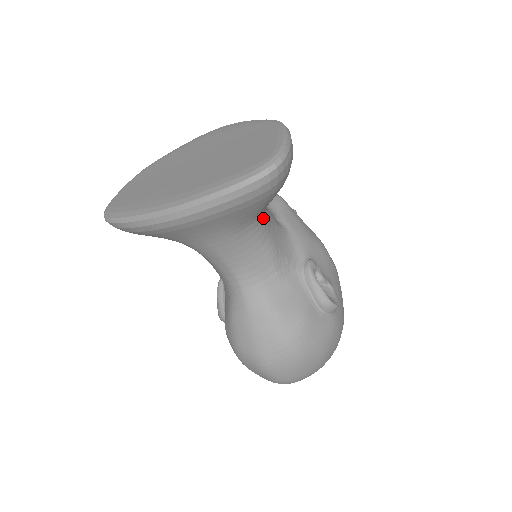
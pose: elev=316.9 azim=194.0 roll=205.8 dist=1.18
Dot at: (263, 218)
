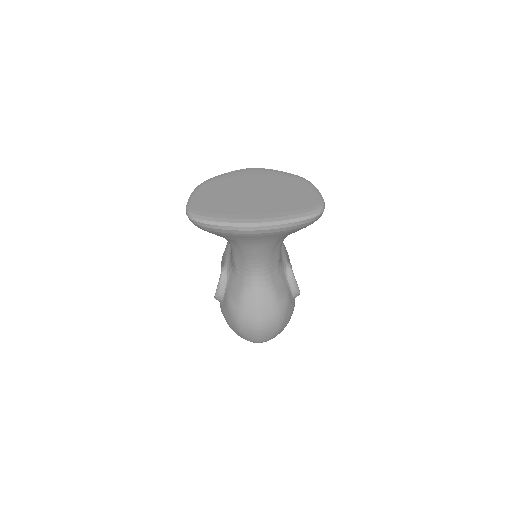
Dot at: occluded
